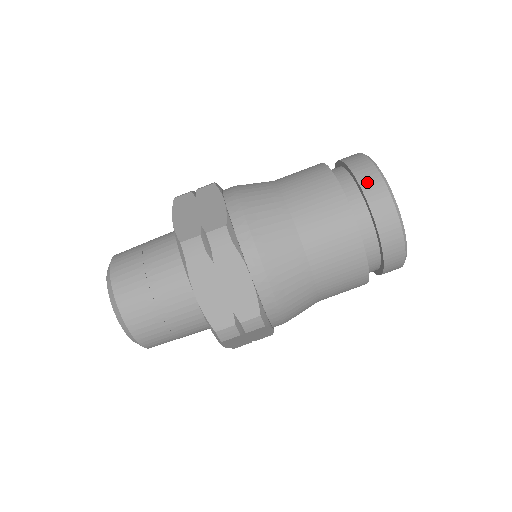
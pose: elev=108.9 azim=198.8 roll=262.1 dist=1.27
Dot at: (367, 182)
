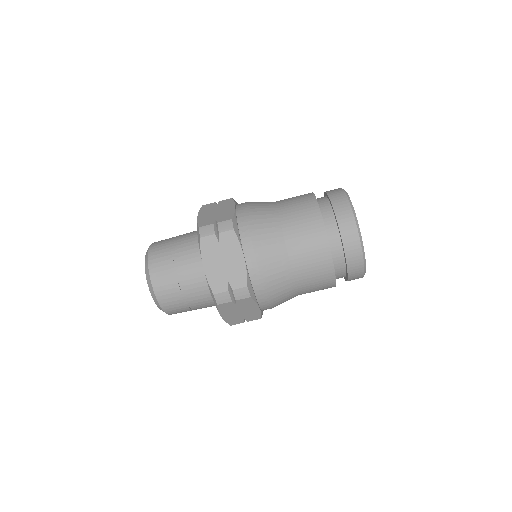
Dot at: (337, 203)
